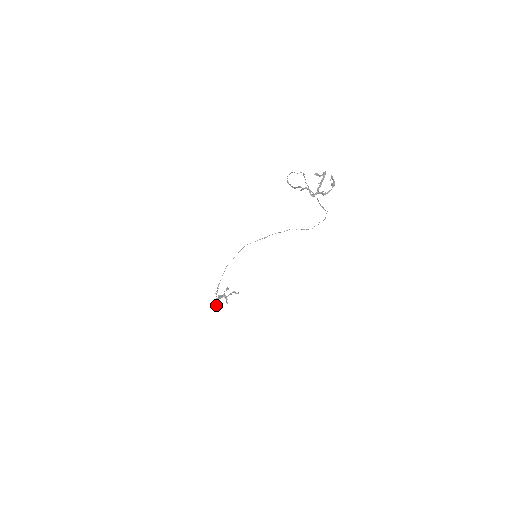
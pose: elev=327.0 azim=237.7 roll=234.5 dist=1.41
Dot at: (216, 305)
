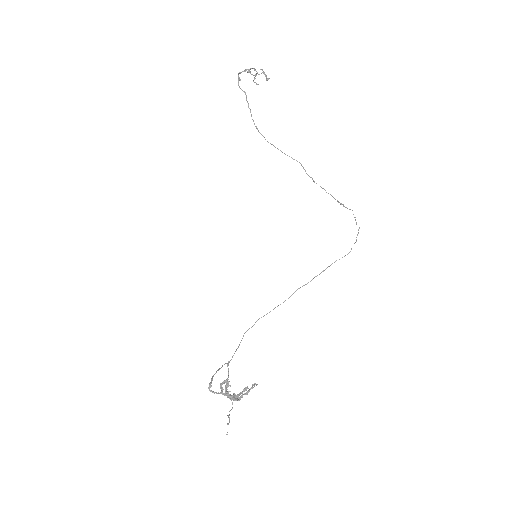
Dot at: (211, 379)
